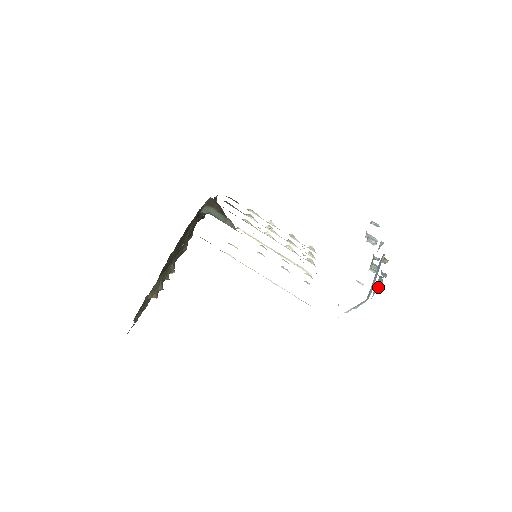
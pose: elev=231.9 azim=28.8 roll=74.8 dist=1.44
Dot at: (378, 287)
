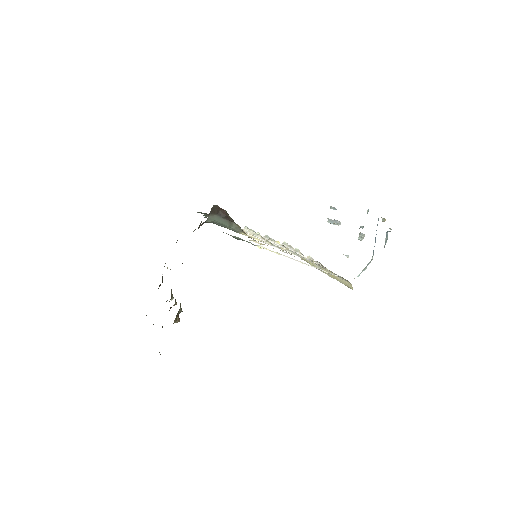
Dot at: (386, 242)
